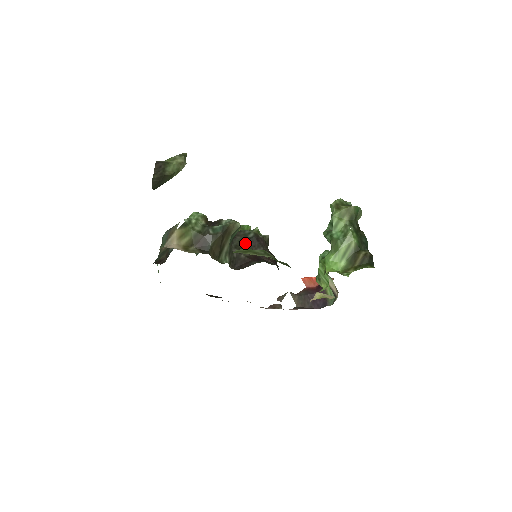
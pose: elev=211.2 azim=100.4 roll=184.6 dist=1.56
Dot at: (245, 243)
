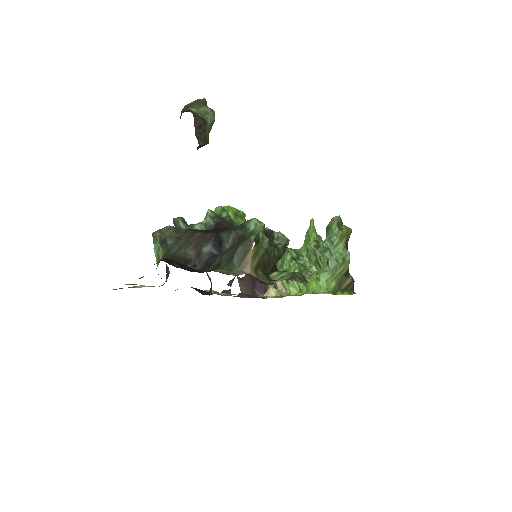
Dot at: occluded
